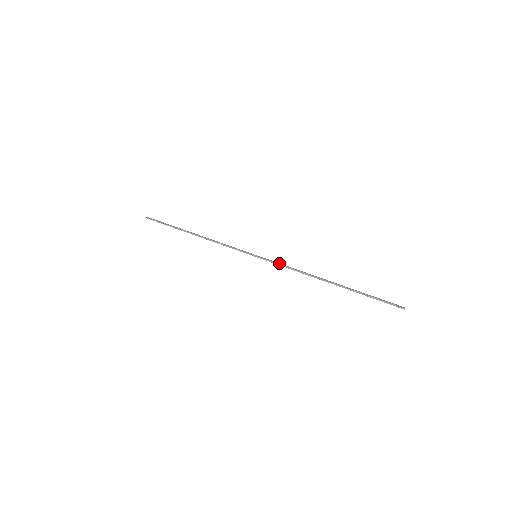
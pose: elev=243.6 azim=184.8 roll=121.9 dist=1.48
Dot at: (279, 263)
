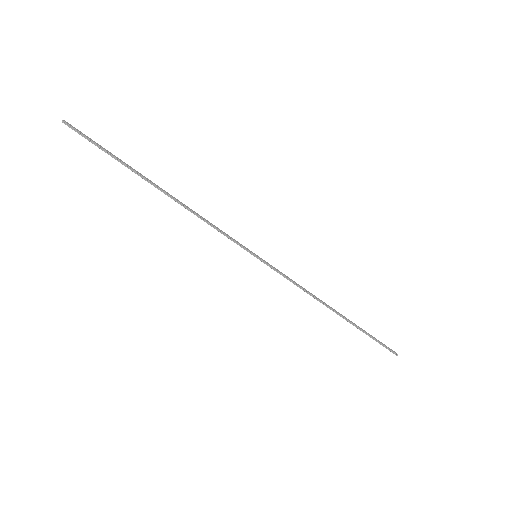
Dot at: (285, 275)
